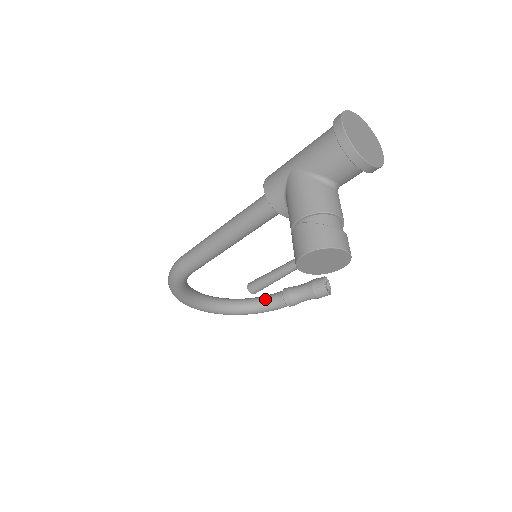
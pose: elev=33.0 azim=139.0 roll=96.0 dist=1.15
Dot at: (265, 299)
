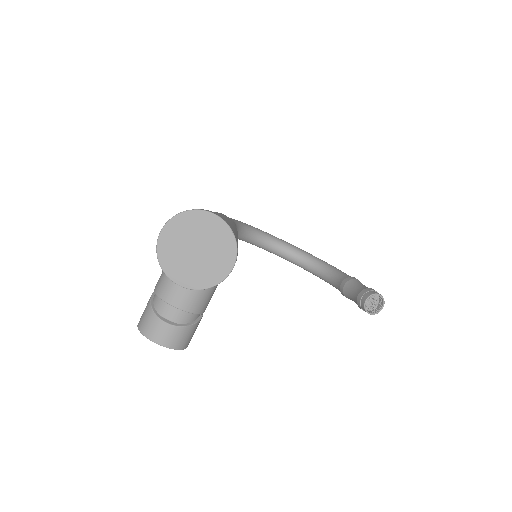
Dot at: (333, 275)
